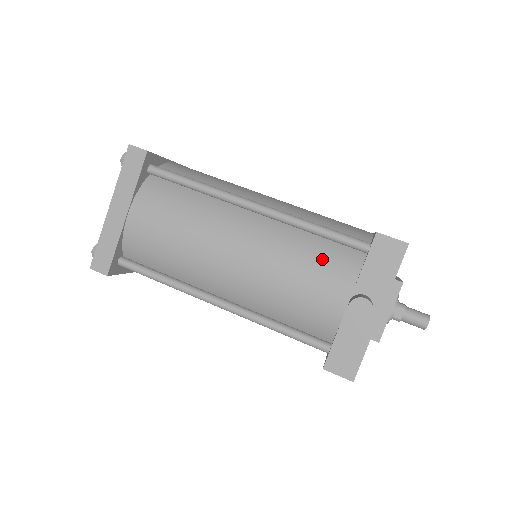
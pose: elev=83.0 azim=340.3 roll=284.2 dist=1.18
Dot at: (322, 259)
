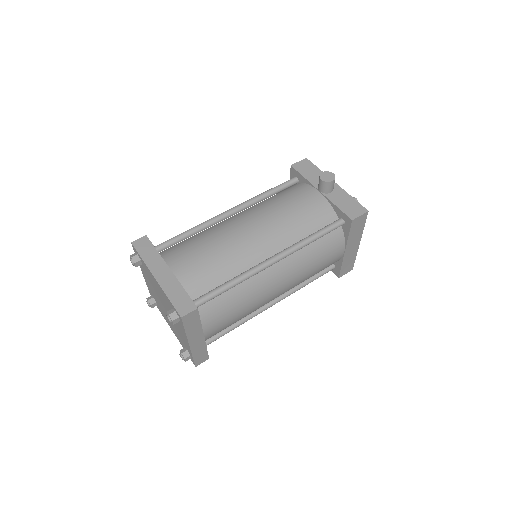
Dot at: (287, 194)
